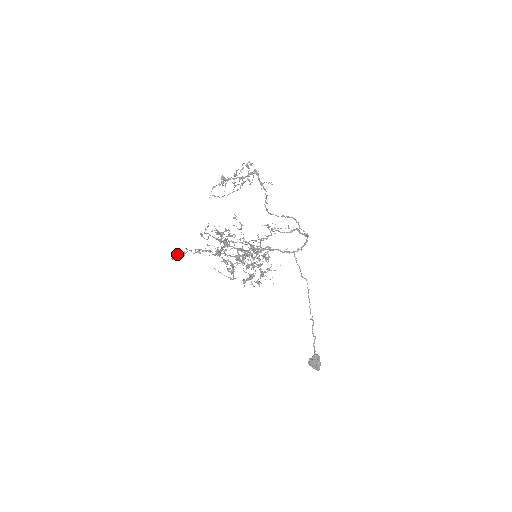
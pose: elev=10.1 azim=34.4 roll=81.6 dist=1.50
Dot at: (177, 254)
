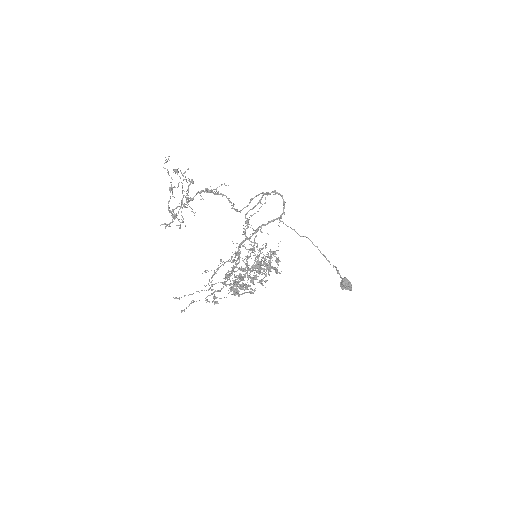
Dot at: (175, 297)
